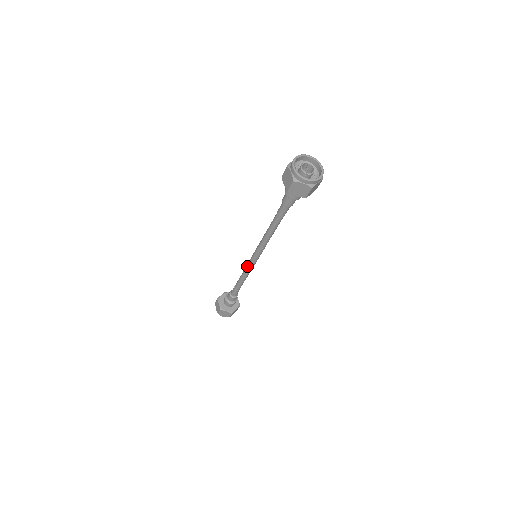
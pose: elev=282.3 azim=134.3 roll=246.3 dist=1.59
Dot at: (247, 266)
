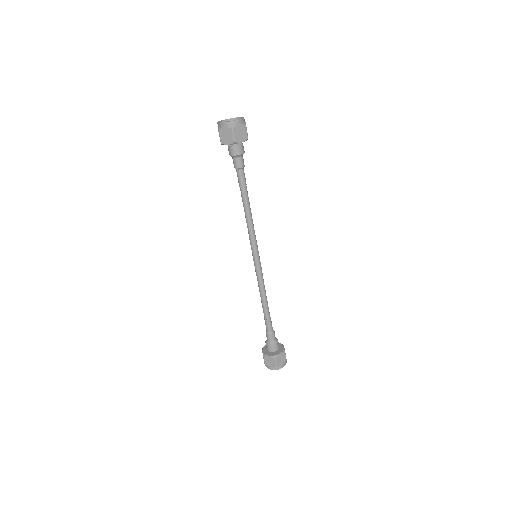
Dot at: (258, 275)
